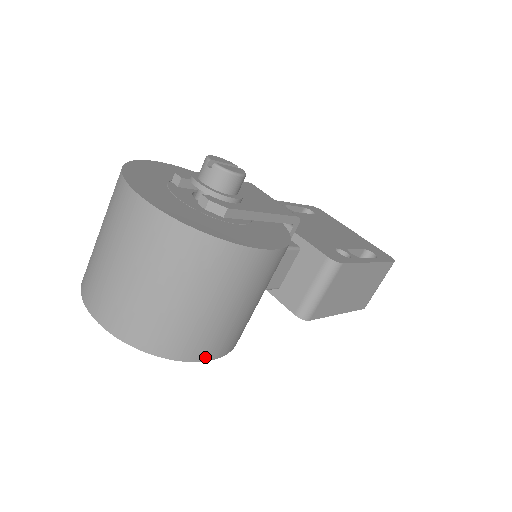
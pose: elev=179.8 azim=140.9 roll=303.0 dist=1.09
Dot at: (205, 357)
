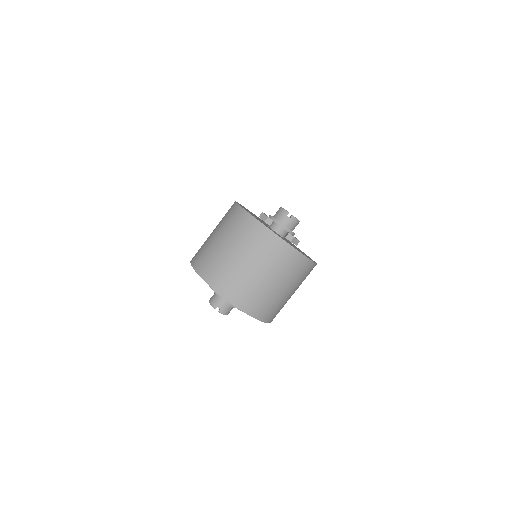
Dot at: occluded
